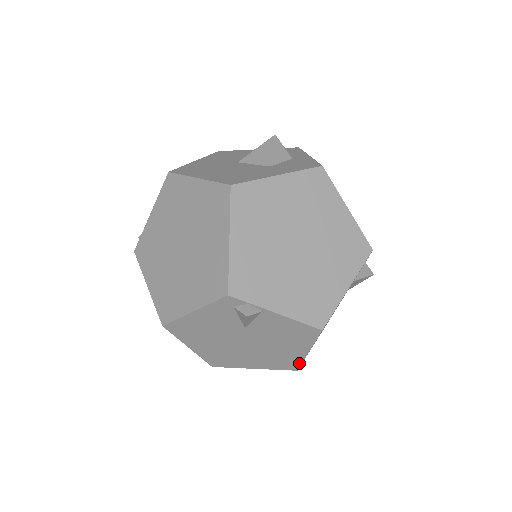
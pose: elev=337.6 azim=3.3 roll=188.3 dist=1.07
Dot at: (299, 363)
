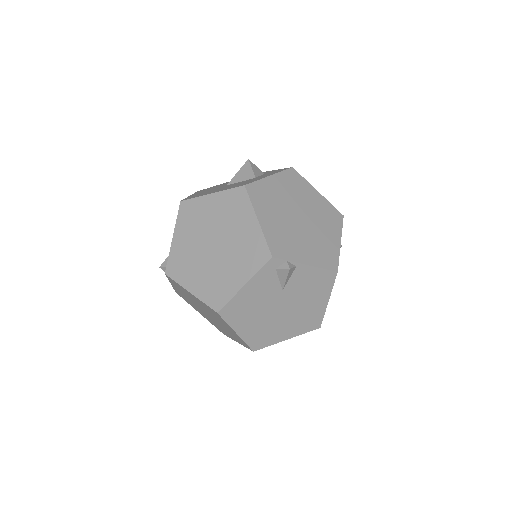
Dot at: (322, 318)
